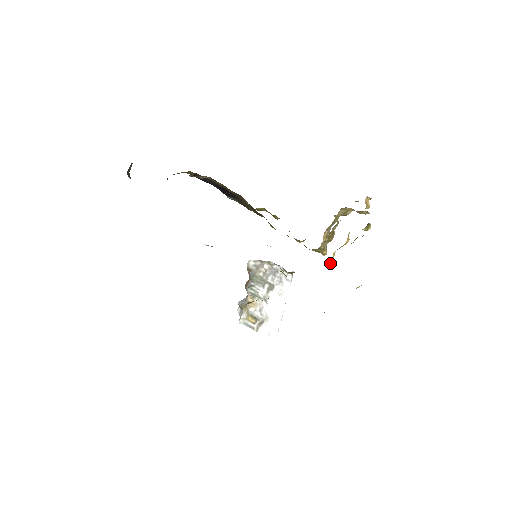
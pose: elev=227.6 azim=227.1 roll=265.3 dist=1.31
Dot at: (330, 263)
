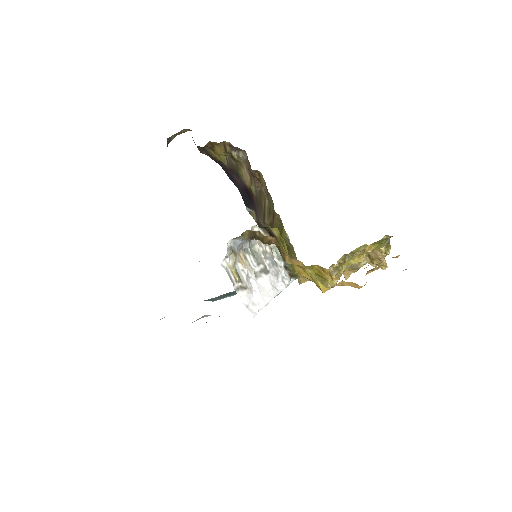
Dot at: (336, 282)
